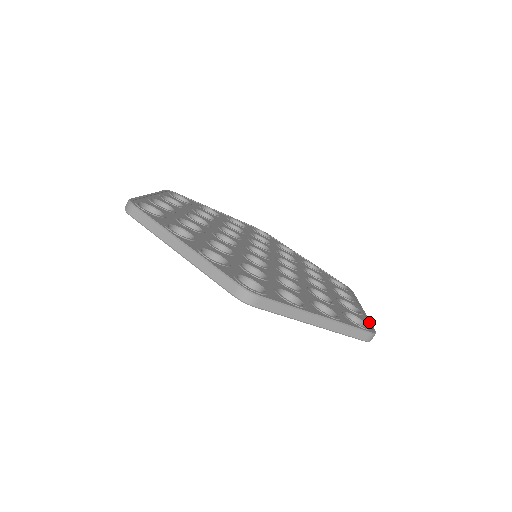
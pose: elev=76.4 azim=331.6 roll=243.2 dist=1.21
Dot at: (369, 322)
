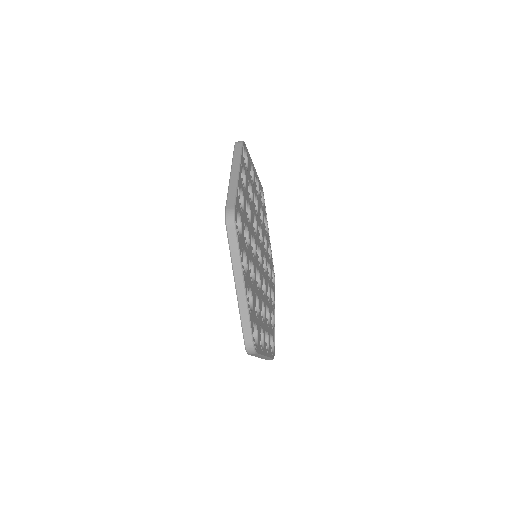
Dot at: occluded
